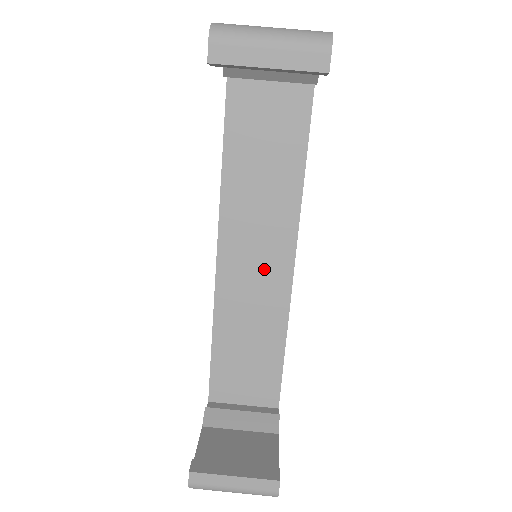
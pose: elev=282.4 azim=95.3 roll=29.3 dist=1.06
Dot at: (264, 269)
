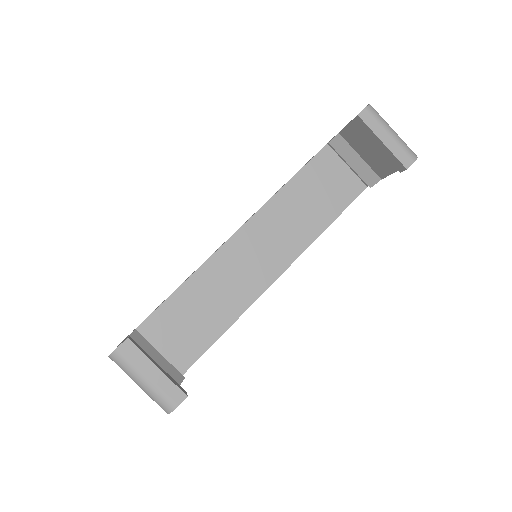
Dot at: (255, 268)
